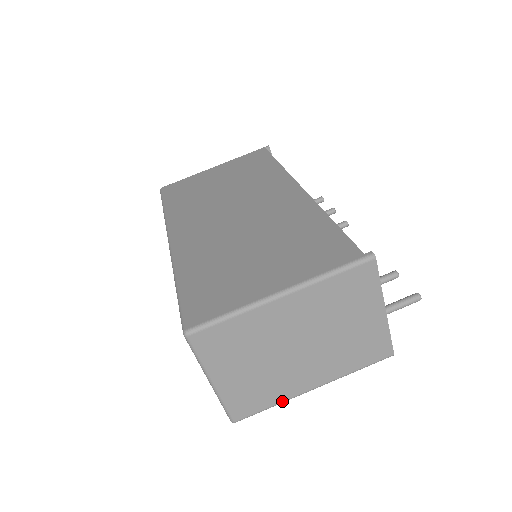
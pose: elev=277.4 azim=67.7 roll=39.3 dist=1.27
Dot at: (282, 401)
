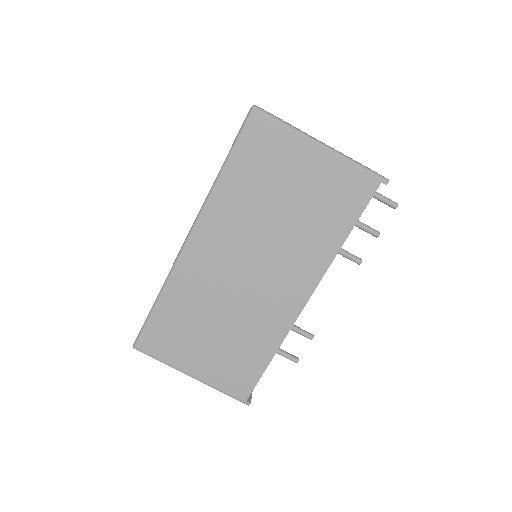
Dot at: occluded
